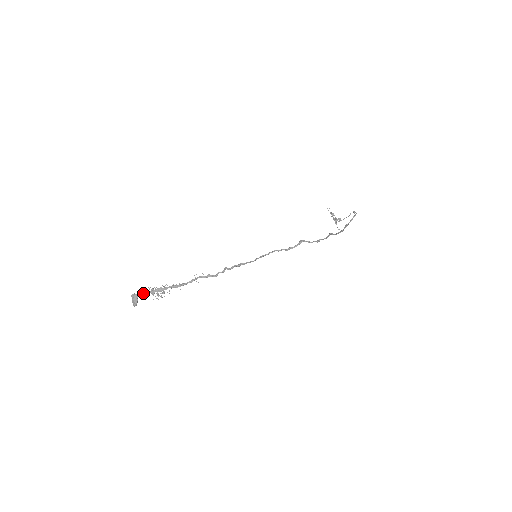
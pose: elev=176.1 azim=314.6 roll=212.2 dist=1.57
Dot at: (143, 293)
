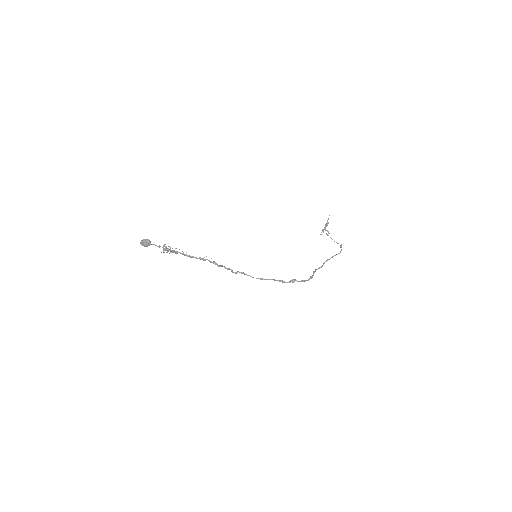
Dot at: occluded
